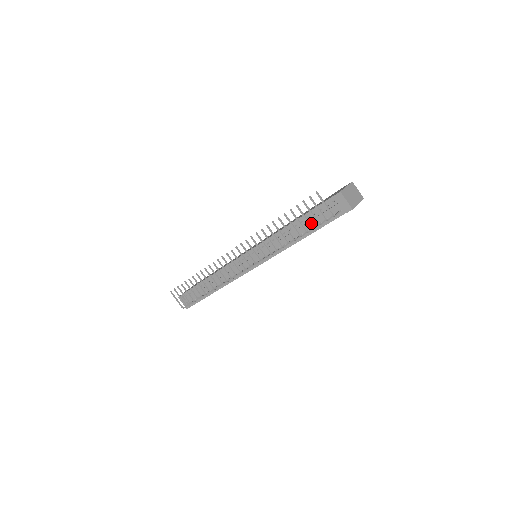
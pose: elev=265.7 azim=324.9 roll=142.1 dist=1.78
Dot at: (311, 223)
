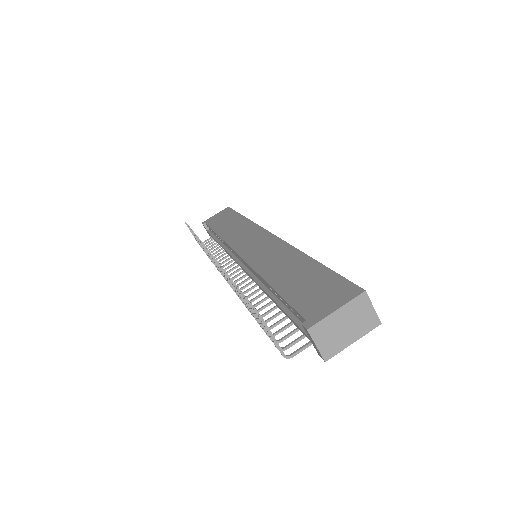
Dot at: (283, 311)
